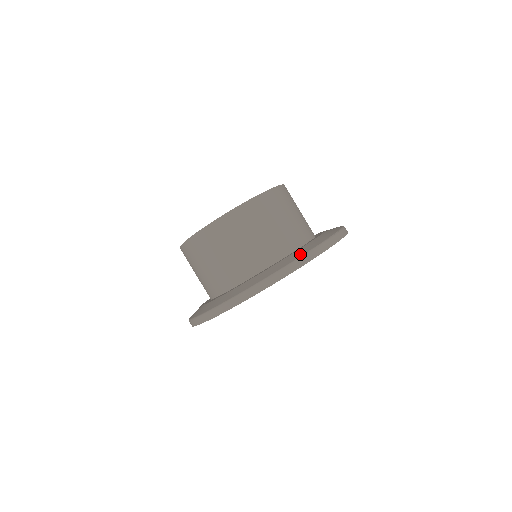
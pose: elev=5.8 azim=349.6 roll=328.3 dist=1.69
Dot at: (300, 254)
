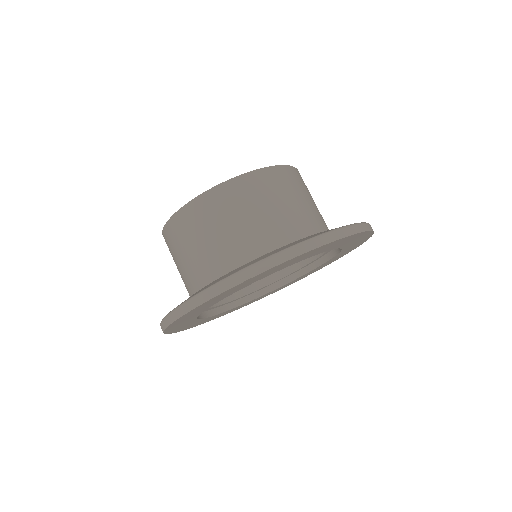
Dot at: occluded
